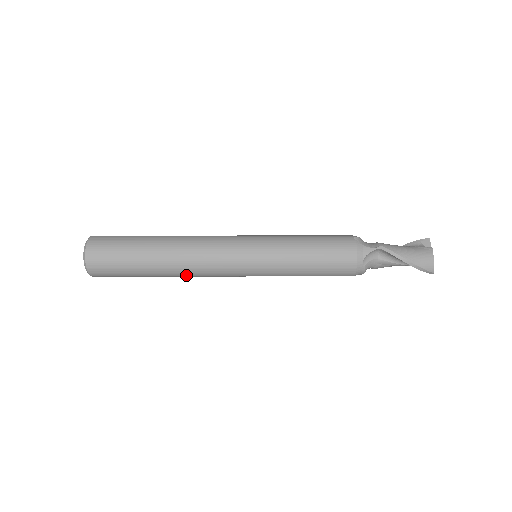
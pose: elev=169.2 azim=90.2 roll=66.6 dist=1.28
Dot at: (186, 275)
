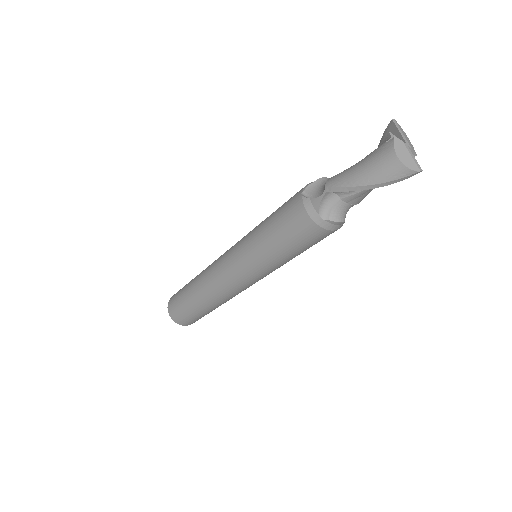
Dot at: (227, 300)
